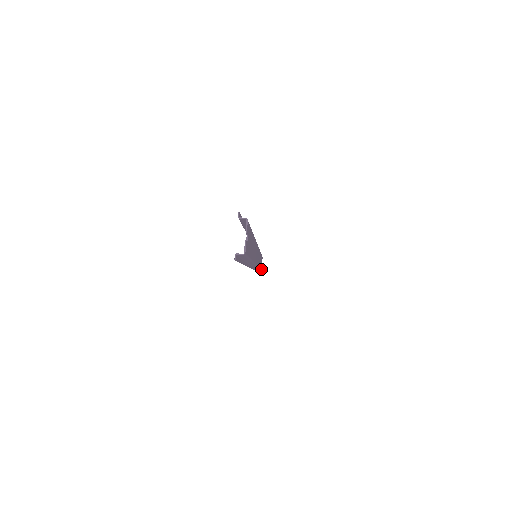
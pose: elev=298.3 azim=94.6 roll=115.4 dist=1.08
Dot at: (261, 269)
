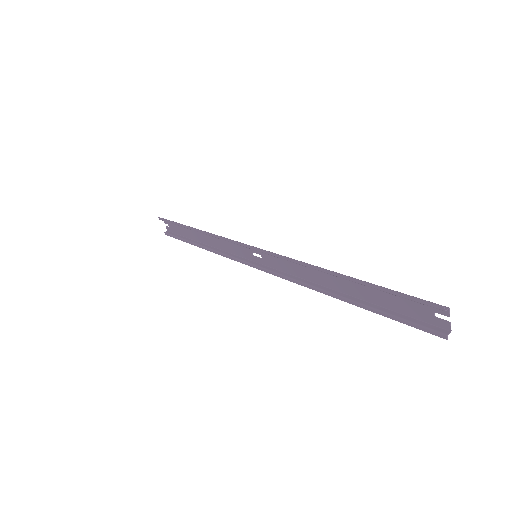
Dot at: (170, 231)
